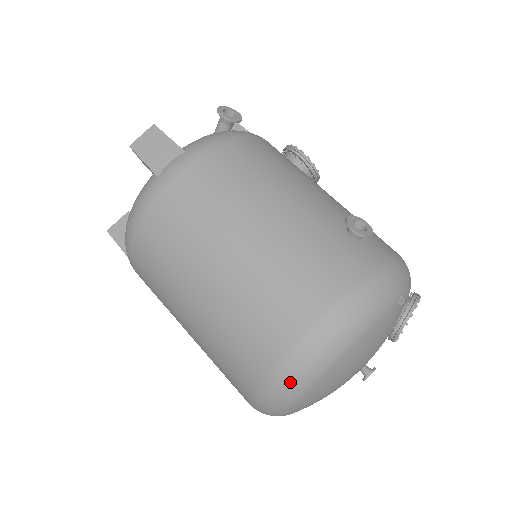
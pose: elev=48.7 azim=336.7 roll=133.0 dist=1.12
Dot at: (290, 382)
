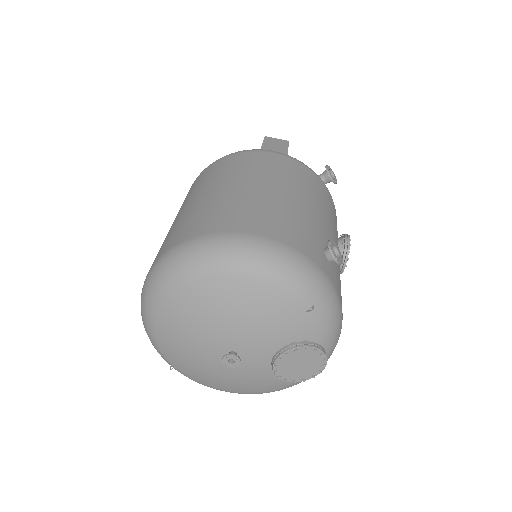
Dot at: (188, 255)
